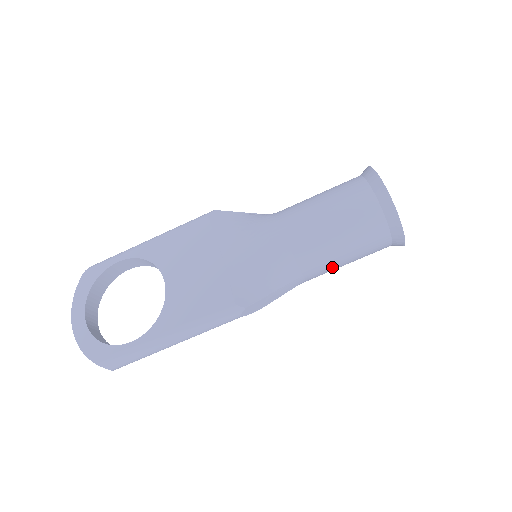
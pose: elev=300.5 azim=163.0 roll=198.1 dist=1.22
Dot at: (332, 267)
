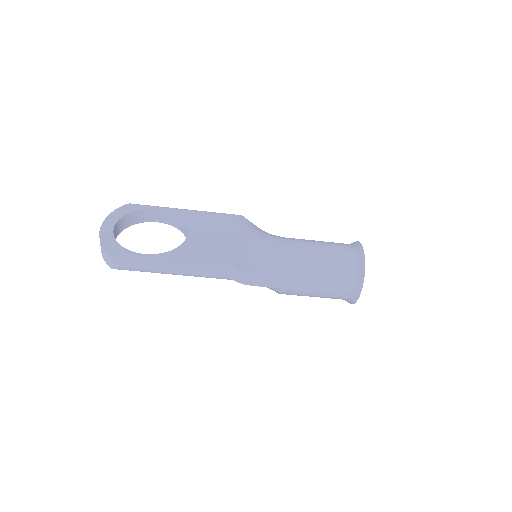
Dot at: (305, 288)
